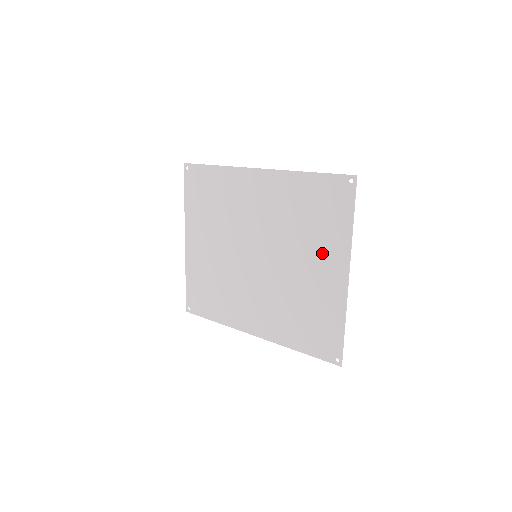
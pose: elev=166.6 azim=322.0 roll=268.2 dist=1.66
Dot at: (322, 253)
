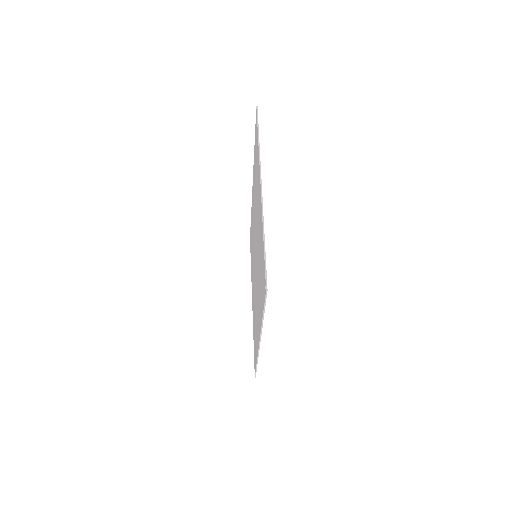
Dot at: (258, 192)
